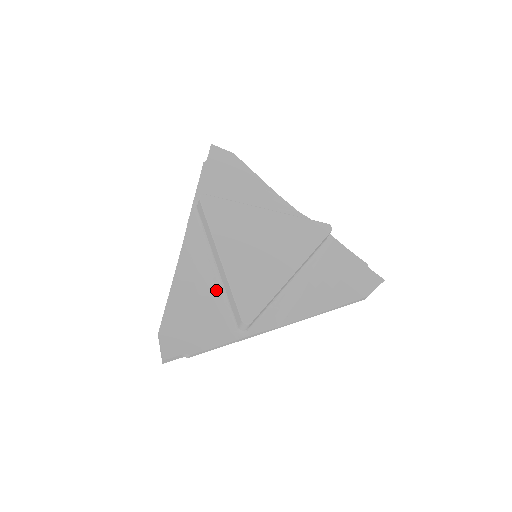
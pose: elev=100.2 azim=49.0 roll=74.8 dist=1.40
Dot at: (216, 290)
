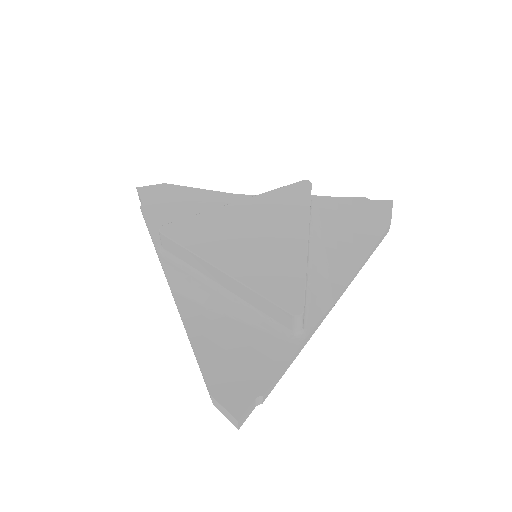
Dot at: (240, 313)
